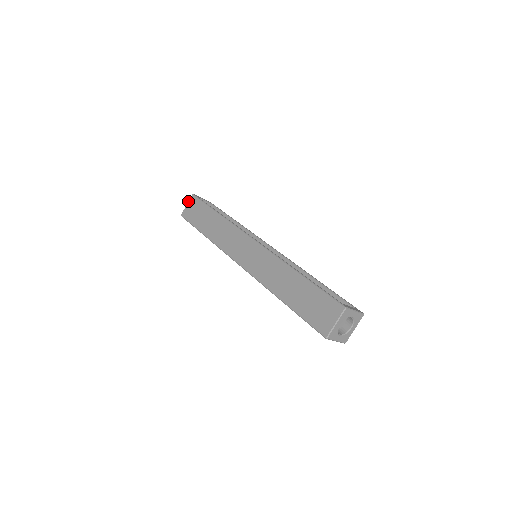
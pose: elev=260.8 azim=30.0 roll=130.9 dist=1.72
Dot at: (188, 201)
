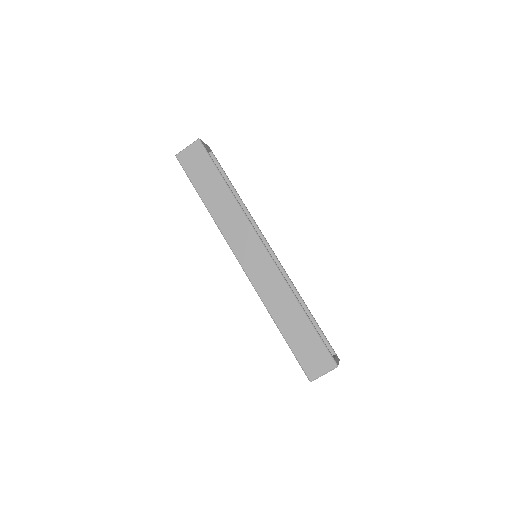
Dot at: (190, 144)
